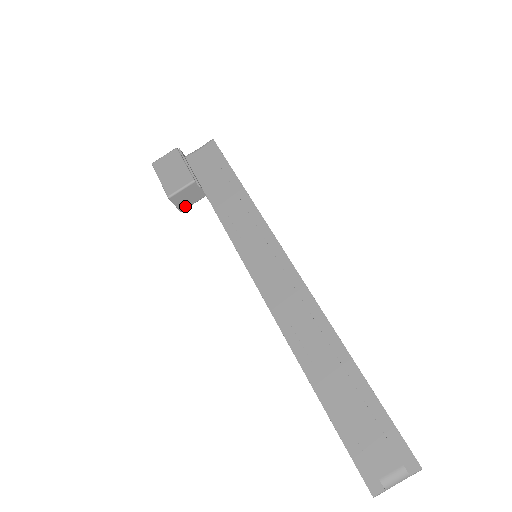
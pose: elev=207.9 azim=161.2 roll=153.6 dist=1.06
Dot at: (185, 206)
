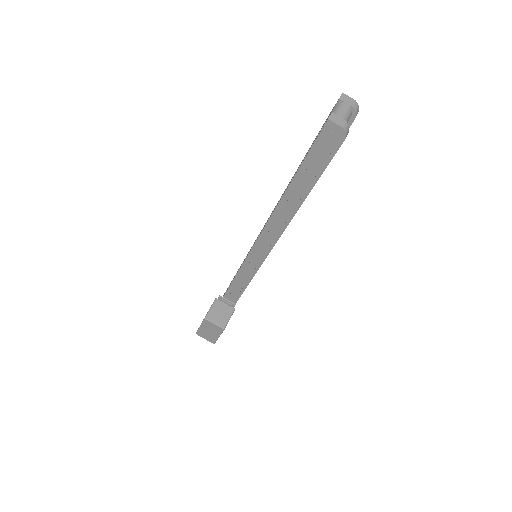
Dot at: (224, 322)
